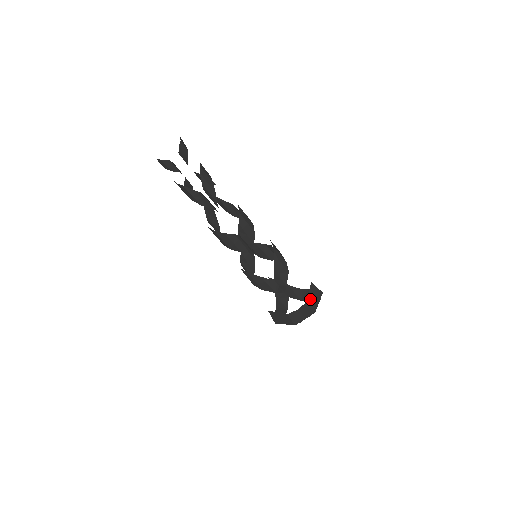
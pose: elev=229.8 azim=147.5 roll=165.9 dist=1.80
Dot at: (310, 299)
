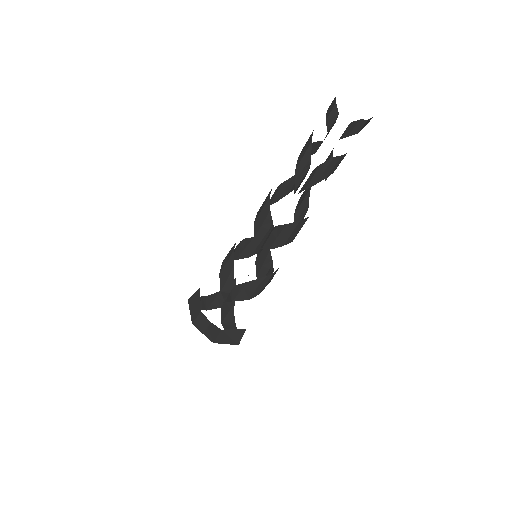
Dot at: (226, 333)
